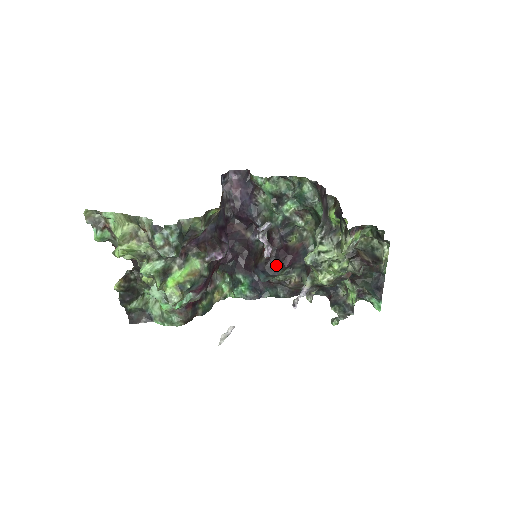
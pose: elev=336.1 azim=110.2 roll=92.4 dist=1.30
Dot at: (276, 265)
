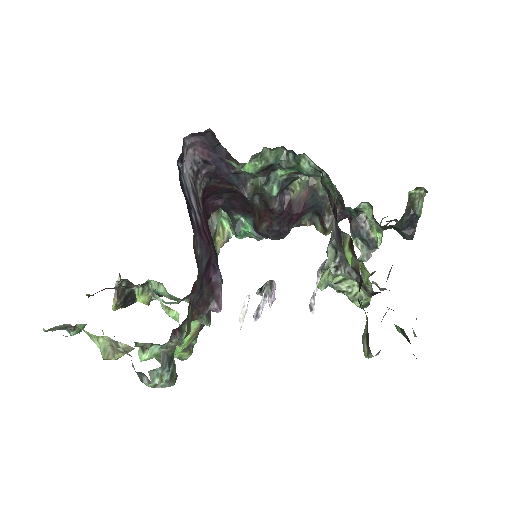
Dot at: (281, 231)
